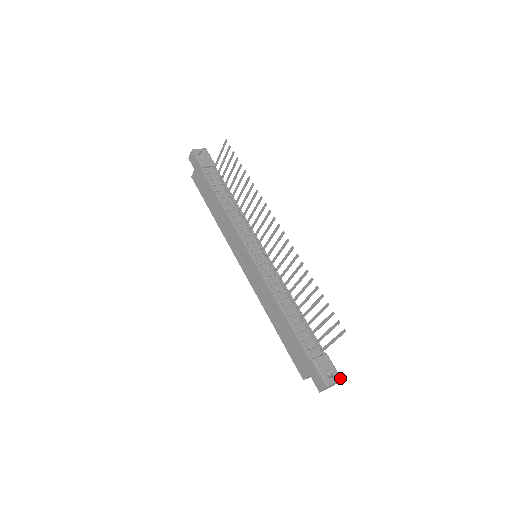
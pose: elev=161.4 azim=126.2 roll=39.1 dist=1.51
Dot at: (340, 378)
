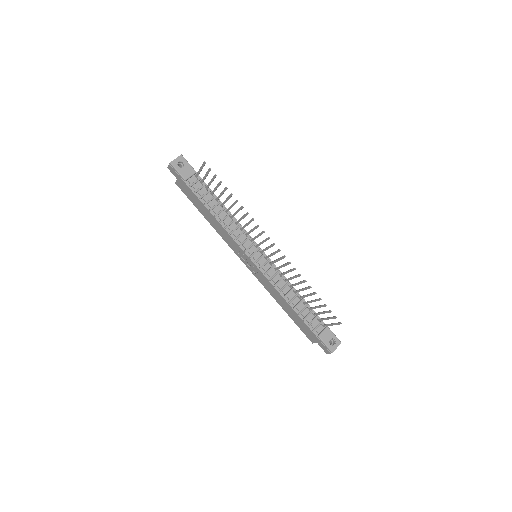
Dot at: (340, 342)
